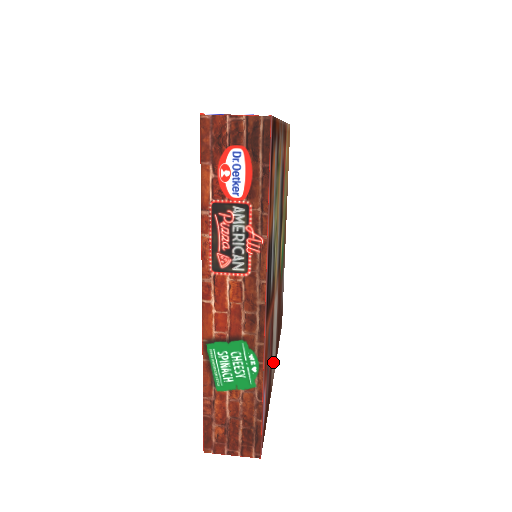
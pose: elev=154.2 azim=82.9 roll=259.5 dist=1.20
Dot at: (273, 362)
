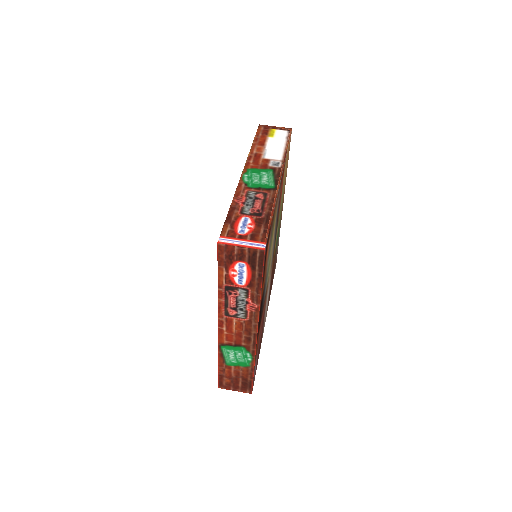
Dot at: occluded
